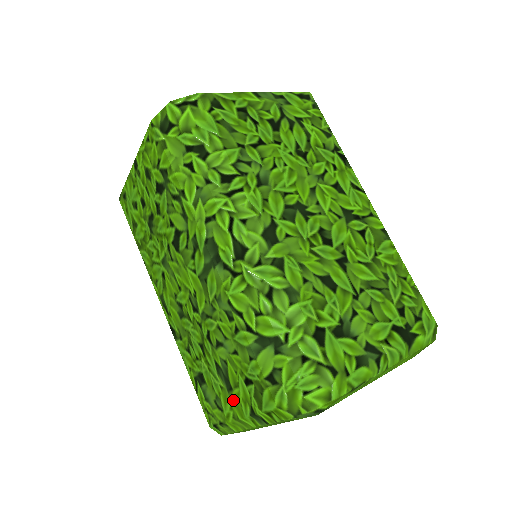
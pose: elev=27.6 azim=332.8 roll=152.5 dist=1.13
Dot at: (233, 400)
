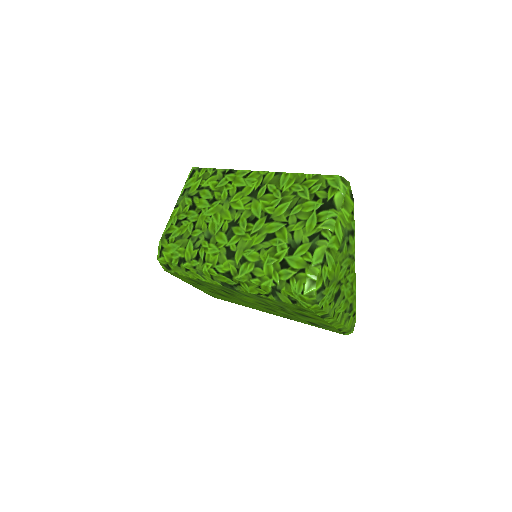
Dot at: occluded
